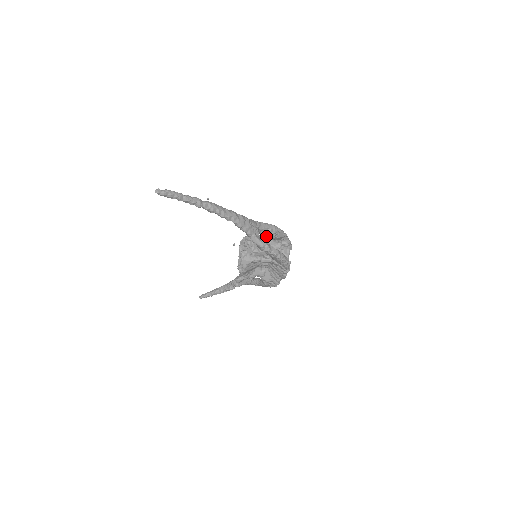
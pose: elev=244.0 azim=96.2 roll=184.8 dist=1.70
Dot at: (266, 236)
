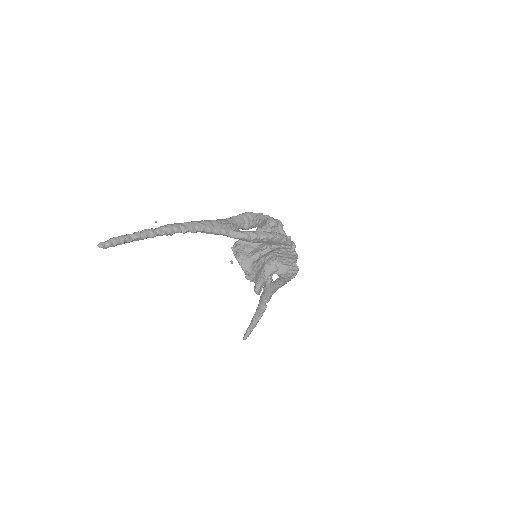
Dot at: (247, 227)
